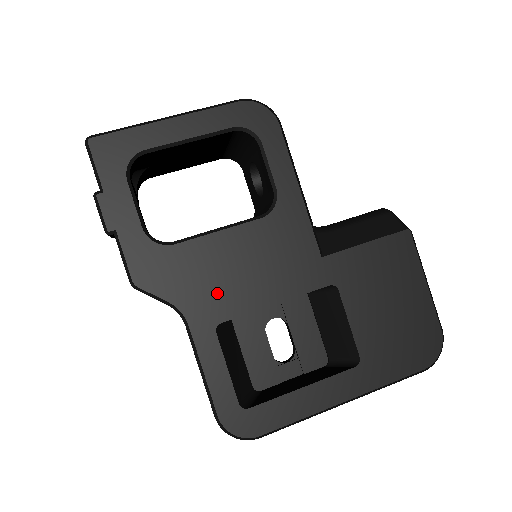
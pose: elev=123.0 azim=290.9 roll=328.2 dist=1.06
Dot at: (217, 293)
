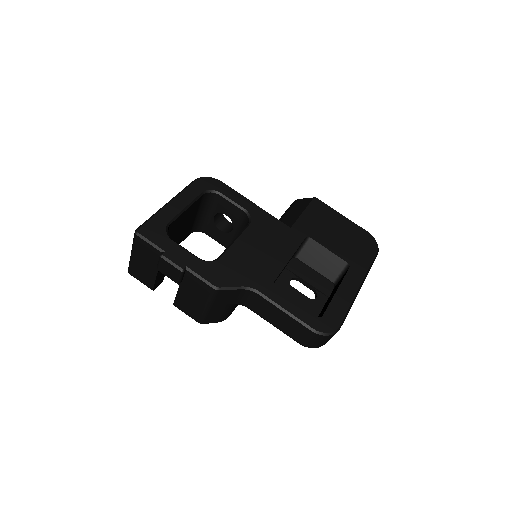
Dot at: (260, 269)
